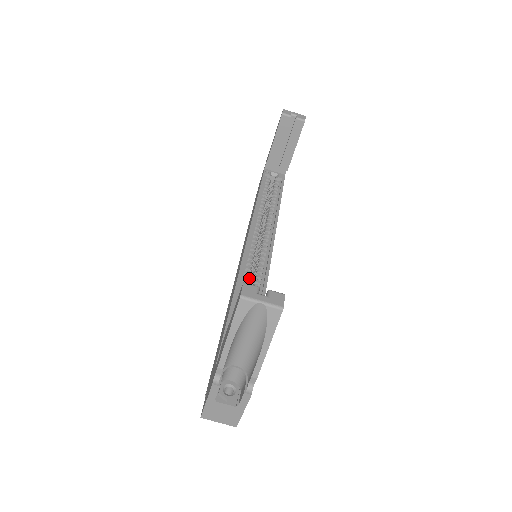
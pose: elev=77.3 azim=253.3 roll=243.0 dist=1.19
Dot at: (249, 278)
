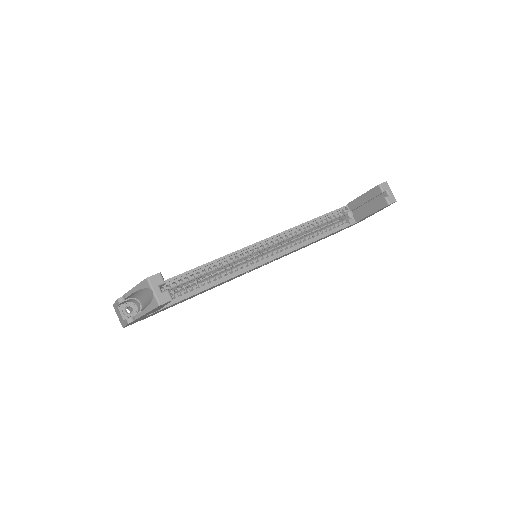
Dot at: occluded
